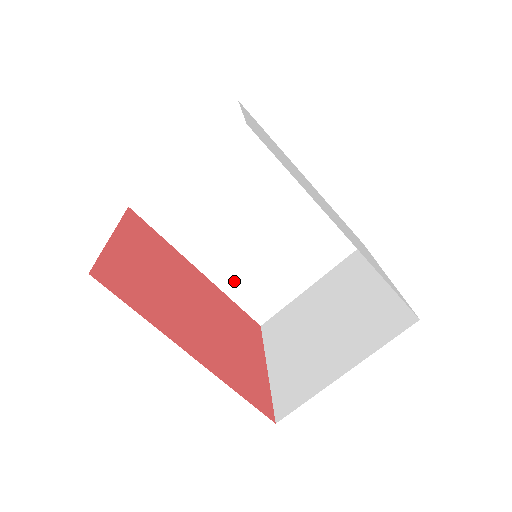
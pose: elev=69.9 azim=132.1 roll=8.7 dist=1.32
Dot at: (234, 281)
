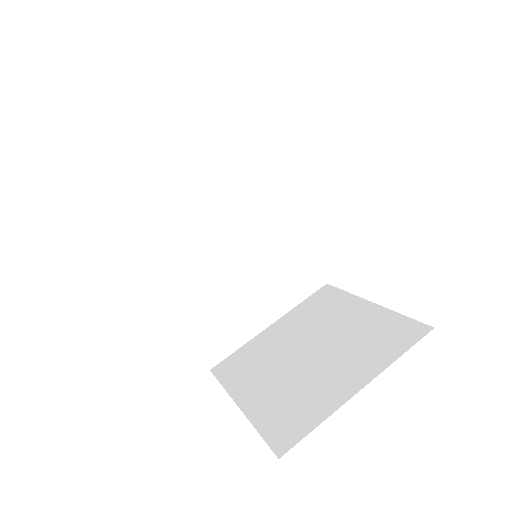
Dot at: (192, 307)
